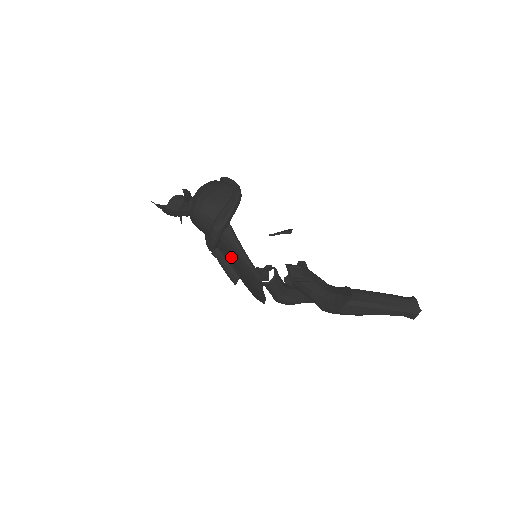
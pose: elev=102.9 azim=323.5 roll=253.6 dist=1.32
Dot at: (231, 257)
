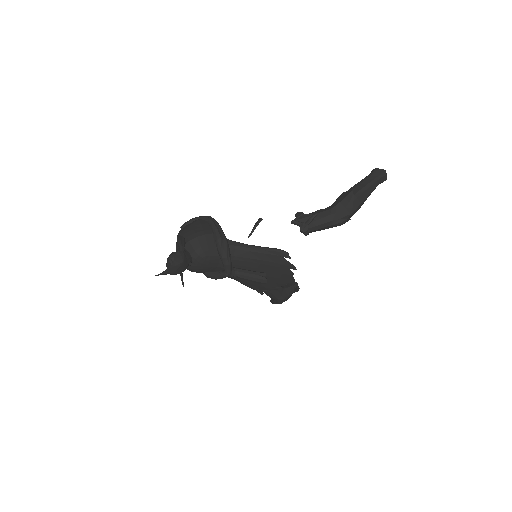
Dot at: (248, 263)
